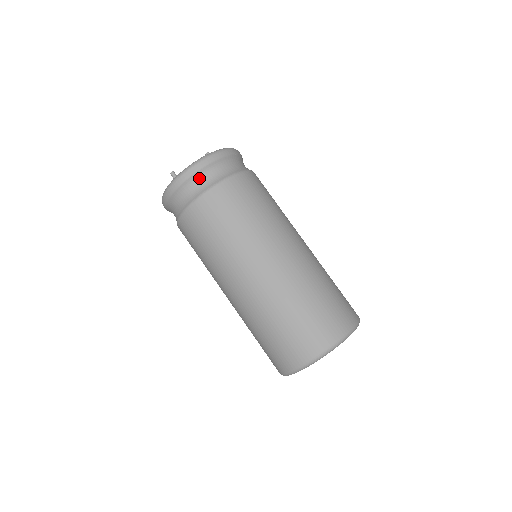
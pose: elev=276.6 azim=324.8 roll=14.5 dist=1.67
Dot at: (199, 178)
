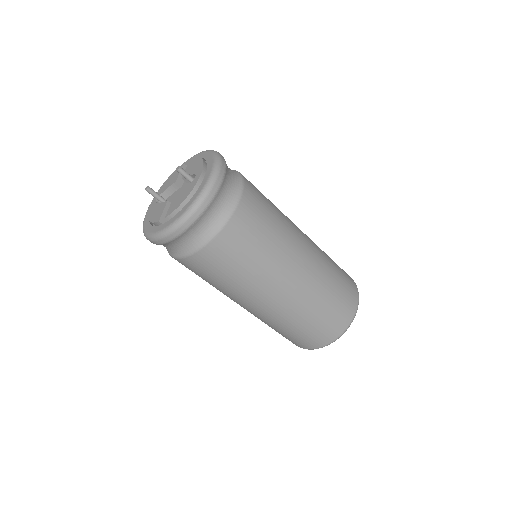
Dot at: (165, 245)
